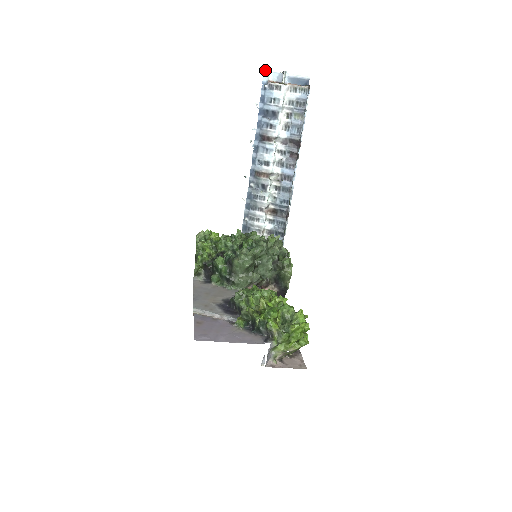
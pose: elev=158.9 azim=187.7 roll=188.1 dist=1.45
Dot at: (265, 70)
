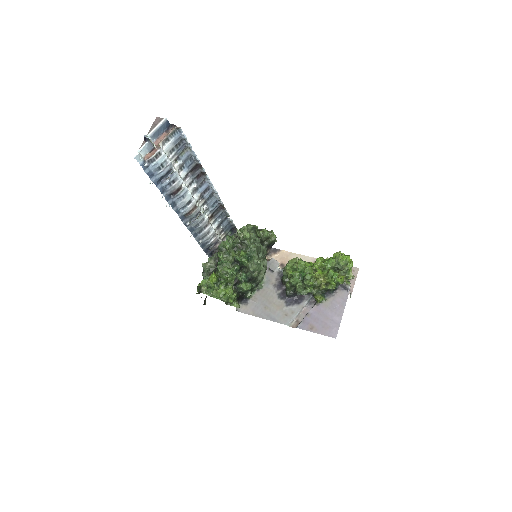
Dot at: (135, 156)
